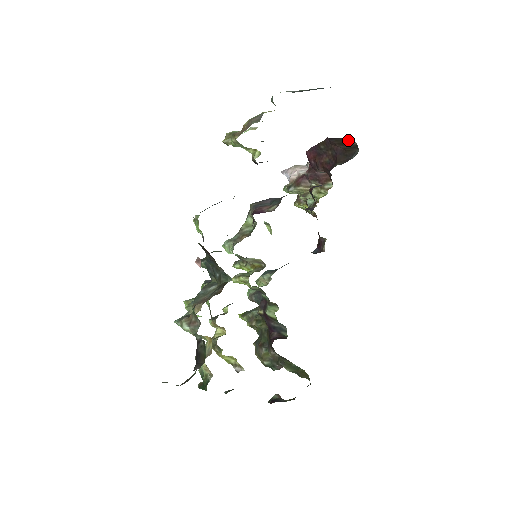
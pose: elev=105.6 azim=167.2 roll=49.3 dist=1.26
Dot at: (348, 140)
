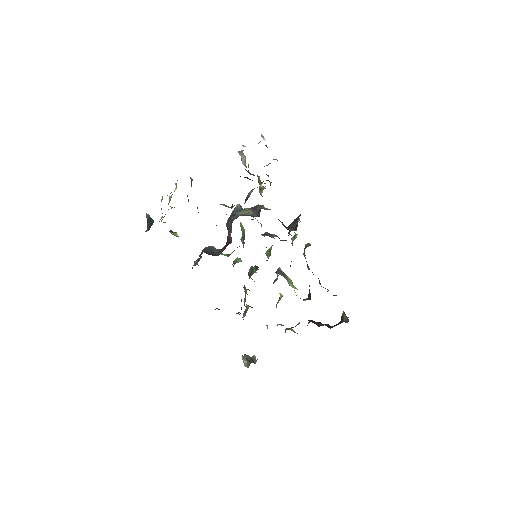
Dot at: occluded
